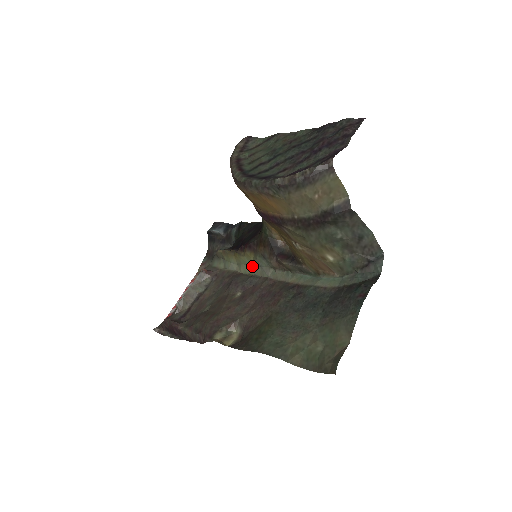
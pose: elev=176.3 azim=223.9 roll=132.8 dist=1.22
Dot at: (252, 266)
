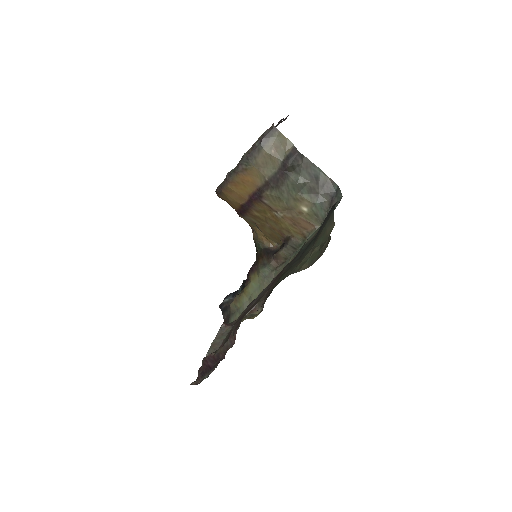
Dot at: (259, 286)
